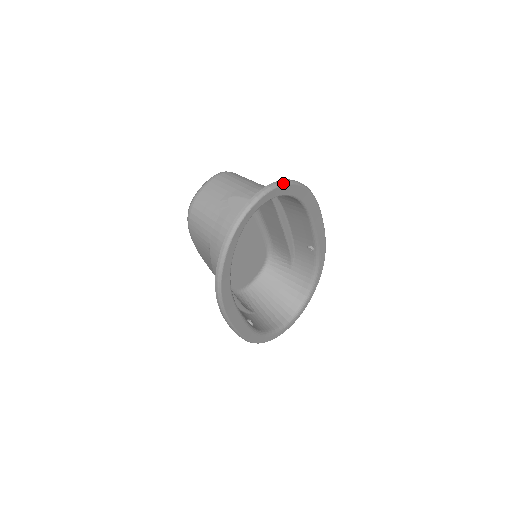
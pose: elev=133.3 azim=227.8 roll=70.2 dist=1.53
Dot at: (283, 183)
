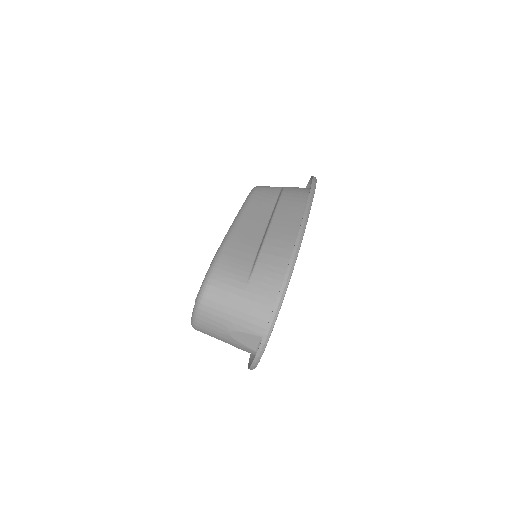
Dot at: (276, 317)
